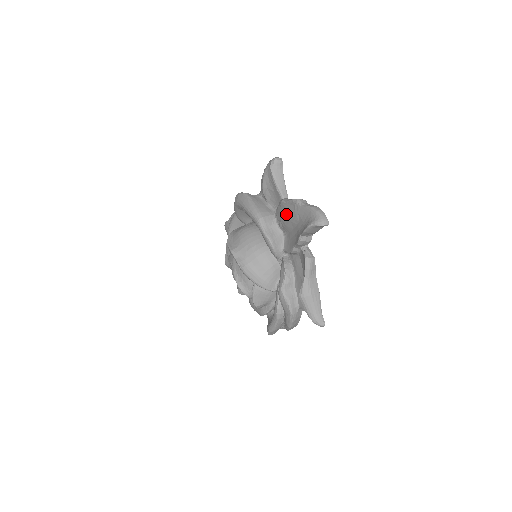
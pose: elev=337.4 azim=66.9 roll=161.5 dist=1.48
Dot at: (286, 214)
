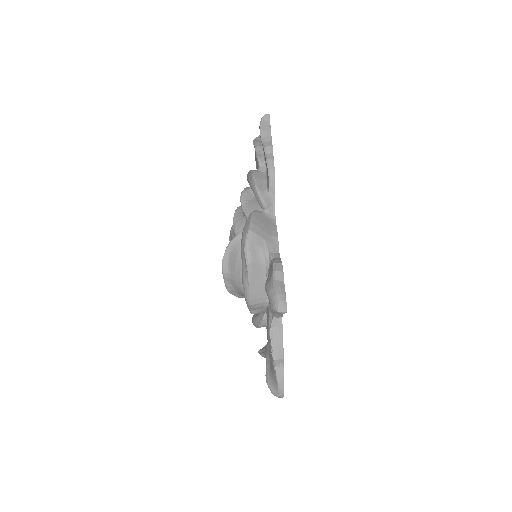
Dot at: occluded
